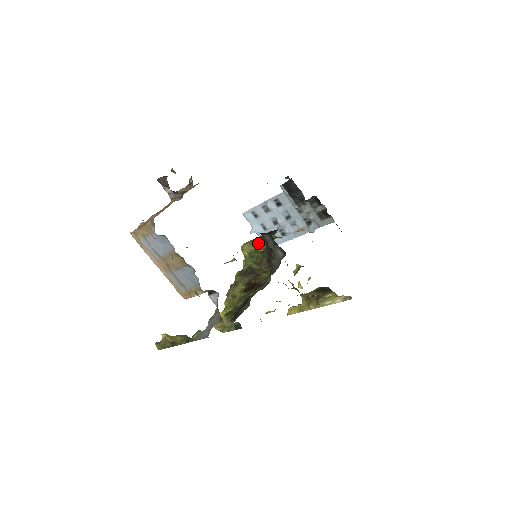
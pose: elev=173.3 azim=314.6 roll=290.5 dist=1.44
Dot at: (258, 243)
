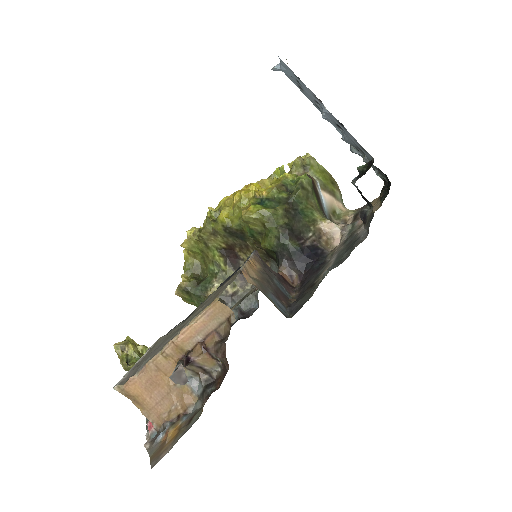
Dot at: (268, 246)
